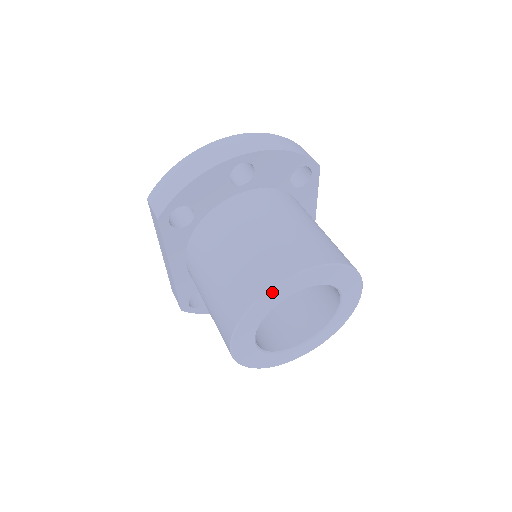
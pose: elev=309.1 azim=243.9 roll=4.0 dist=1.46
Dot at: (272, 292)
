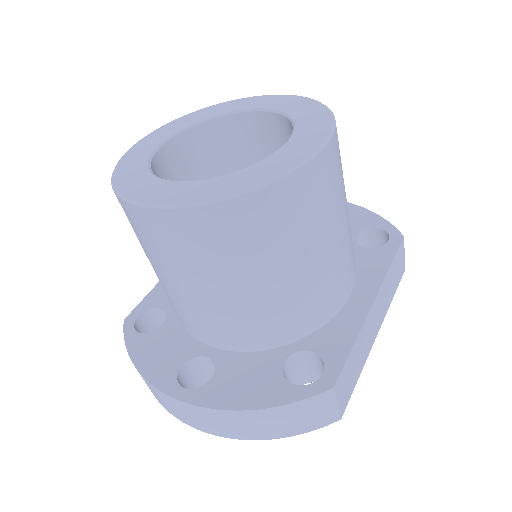
Dot at: (232, 102)
